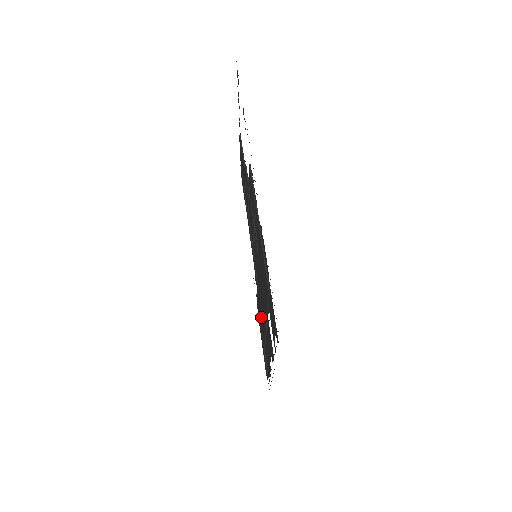
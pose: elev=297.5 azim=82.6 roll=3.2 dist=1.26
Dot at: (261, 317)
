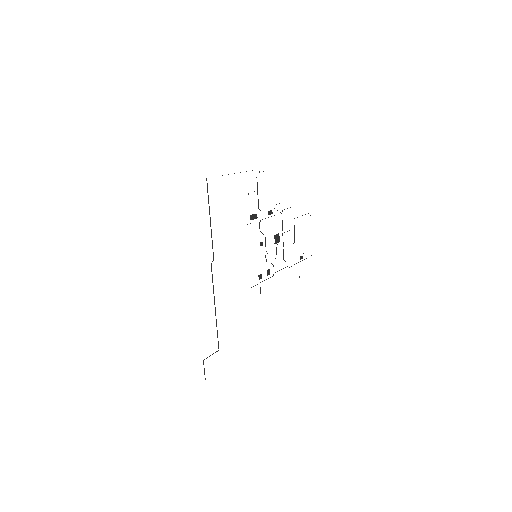
Dot at: occluded
